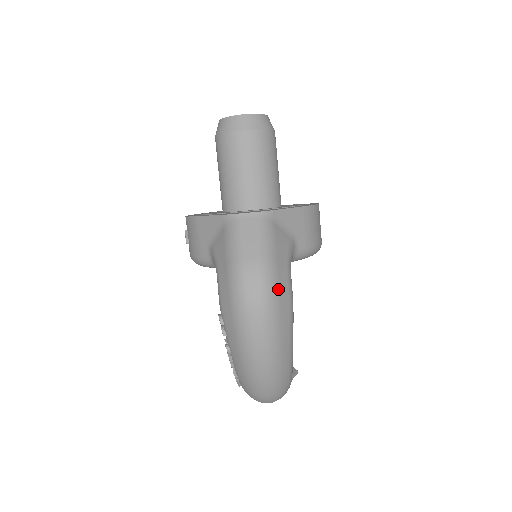
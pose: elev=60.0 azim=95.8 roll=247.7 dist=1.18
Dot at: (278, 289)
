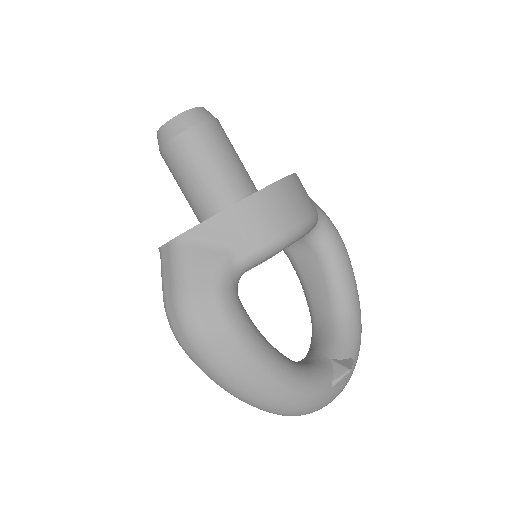
Dot at: (201, 321)
